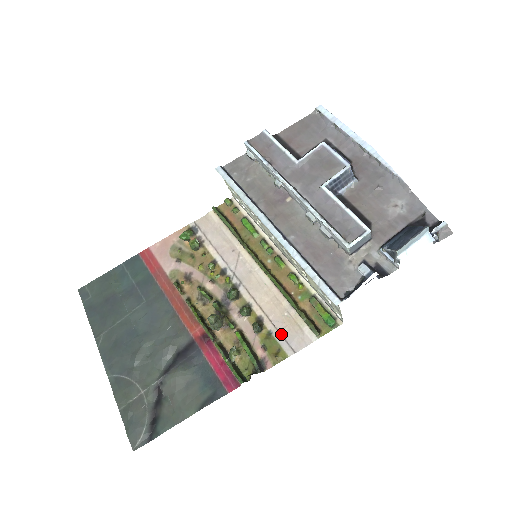
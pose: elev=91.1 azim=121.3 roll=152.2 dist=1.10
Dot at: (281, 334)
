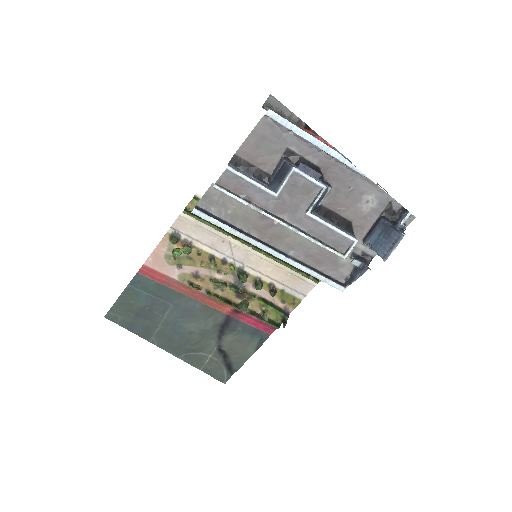
Dot at: (291, 288)
